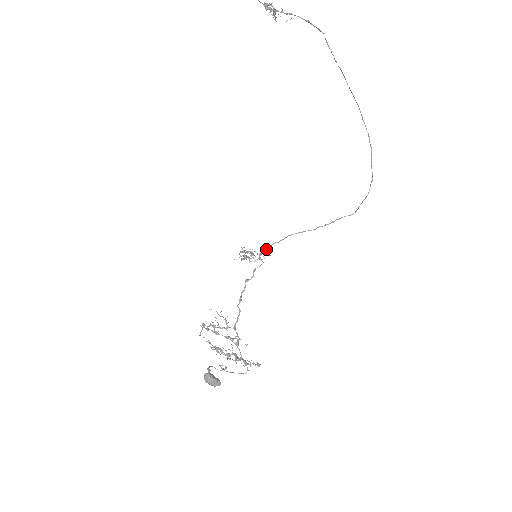
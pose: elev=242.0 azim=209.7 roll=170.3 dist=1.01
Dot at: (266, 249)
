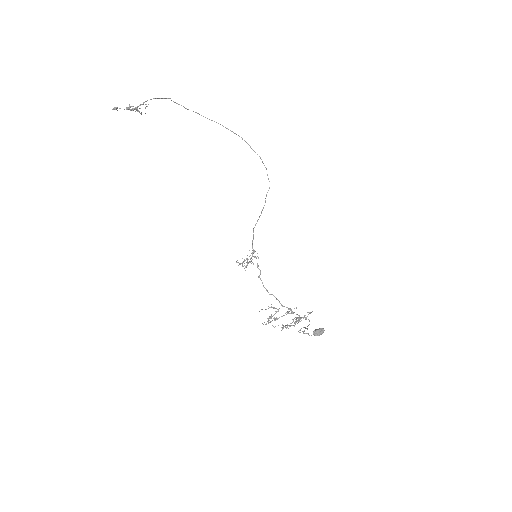
Dot at: occluded
